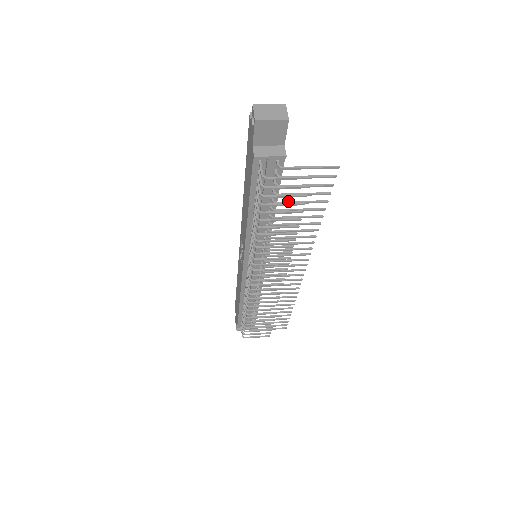
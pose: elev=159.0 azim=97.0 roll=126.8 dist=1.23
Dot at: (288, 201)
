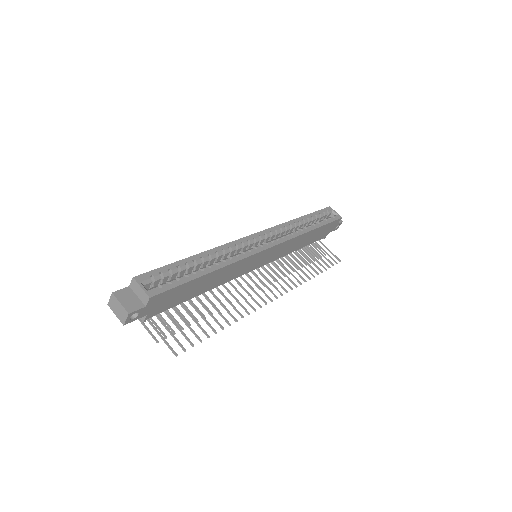
Dot at: (187, 311)
